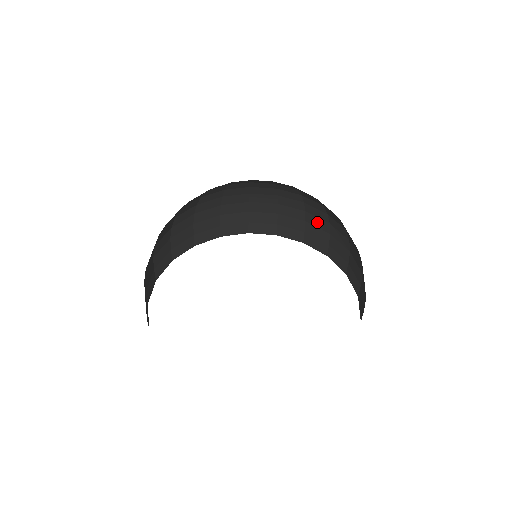
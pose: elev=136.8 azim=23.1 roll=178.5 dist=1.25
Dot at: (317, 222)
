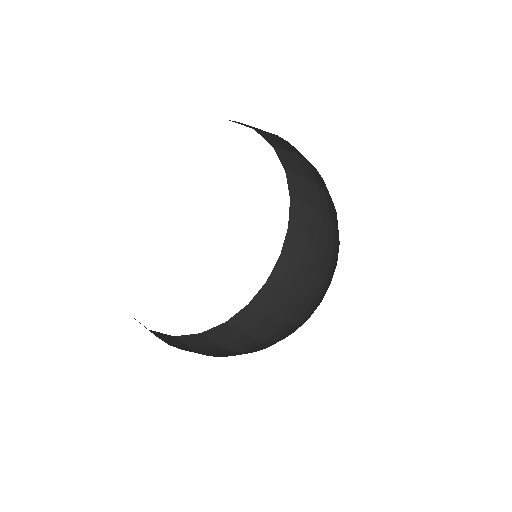
Dot at: (316, 224)
